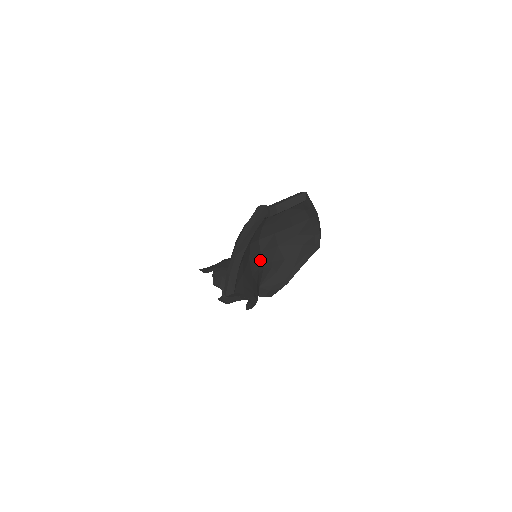
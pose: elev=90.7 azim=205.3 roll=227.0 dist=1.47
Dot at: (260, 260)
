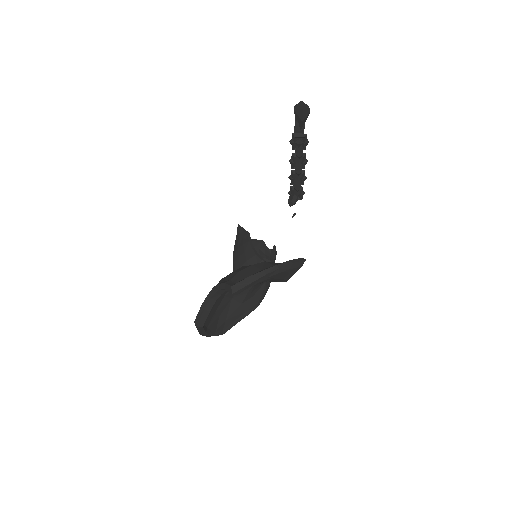
Dot at: occluded
